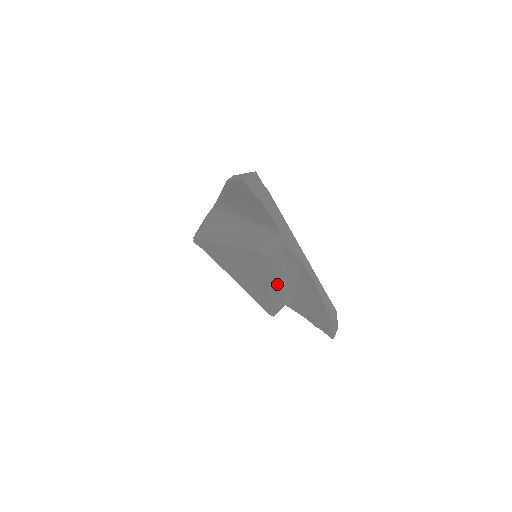
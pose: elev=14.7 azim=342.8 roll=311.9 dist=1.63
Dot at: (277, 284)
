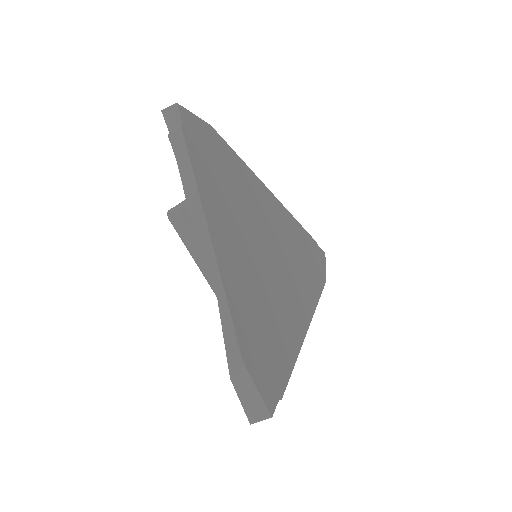
Dot at: occluded
